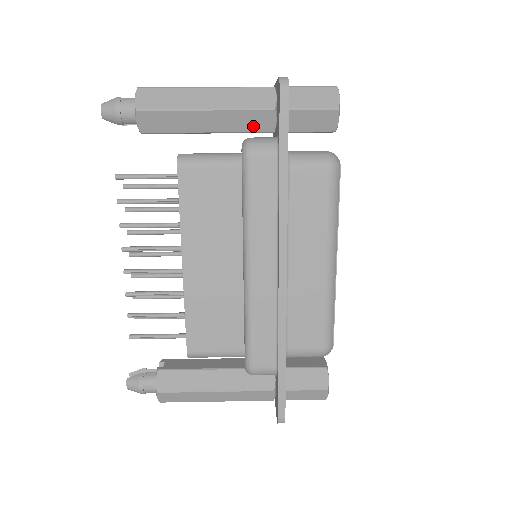
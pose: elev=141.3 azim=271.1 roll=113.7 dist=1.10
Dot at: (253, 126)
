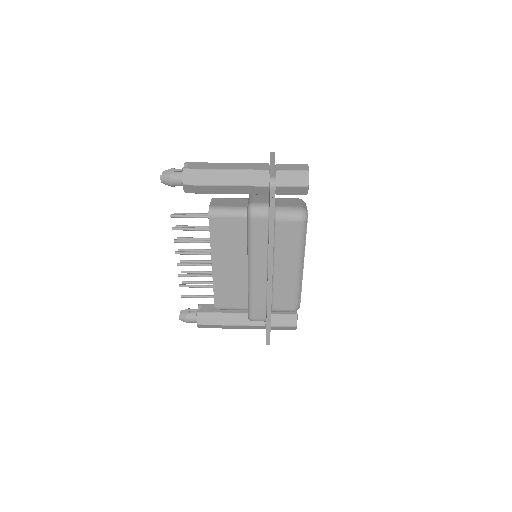
Dot at: (255, 192)
